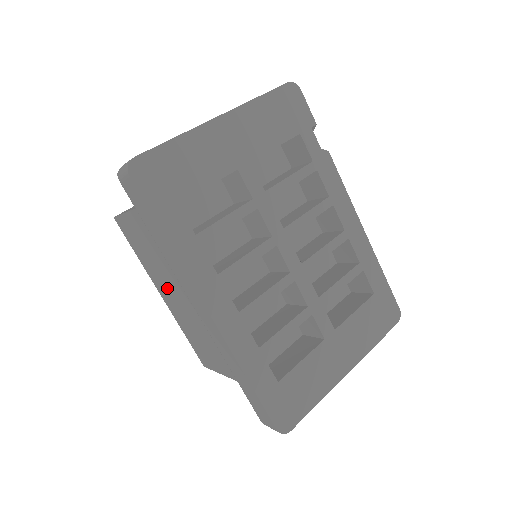
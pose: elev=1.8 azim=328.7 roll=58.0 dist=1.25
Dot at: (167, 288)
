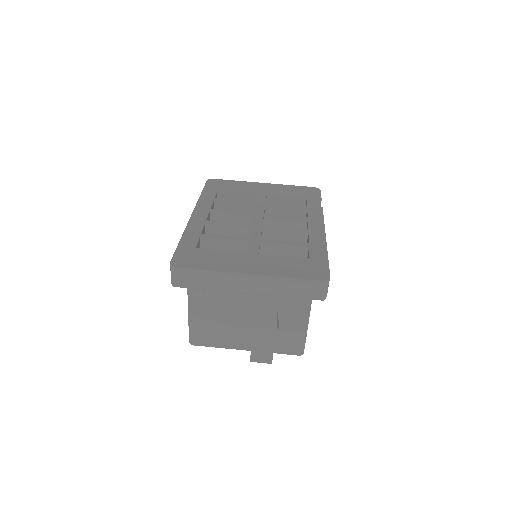
Dot at: occluded
